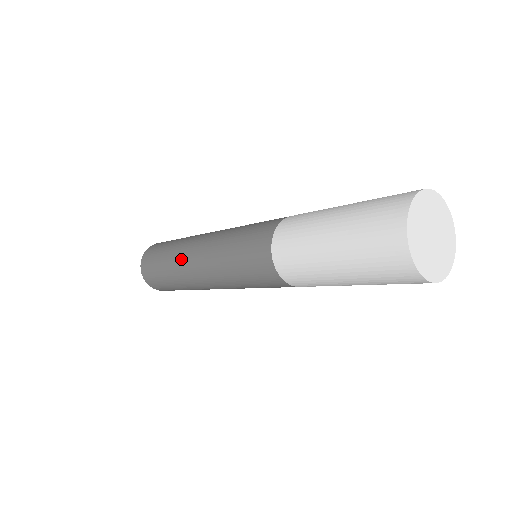
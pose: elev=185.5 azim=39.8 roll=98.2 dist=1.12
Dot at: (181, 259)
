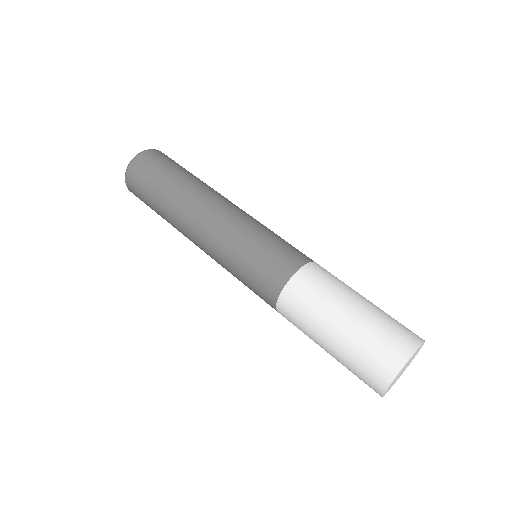
Dot at: occluded
